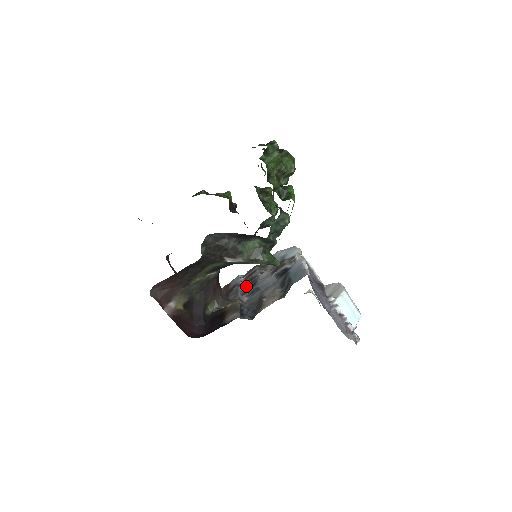
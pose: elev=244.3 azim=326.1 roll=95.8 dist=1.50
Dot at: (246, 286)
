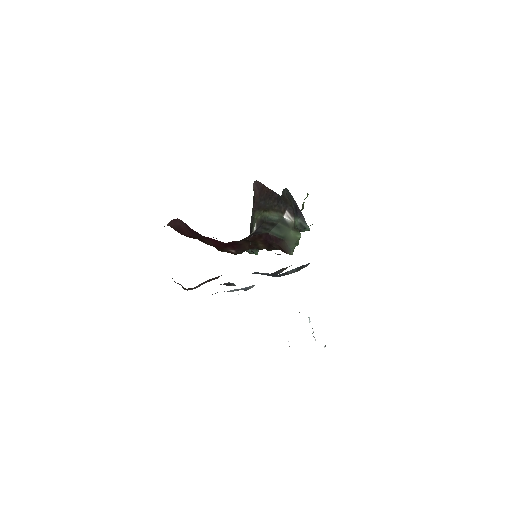
Dot at: occluded
